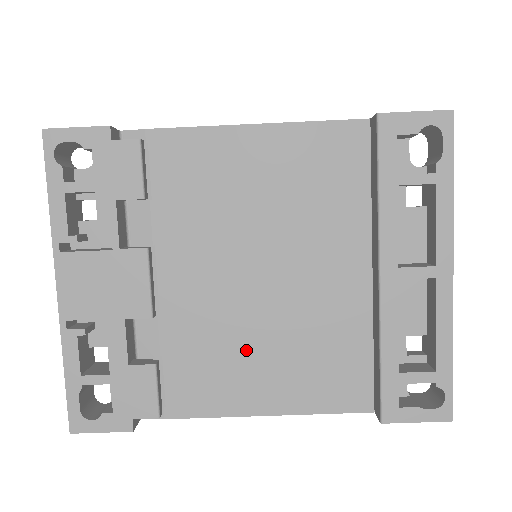
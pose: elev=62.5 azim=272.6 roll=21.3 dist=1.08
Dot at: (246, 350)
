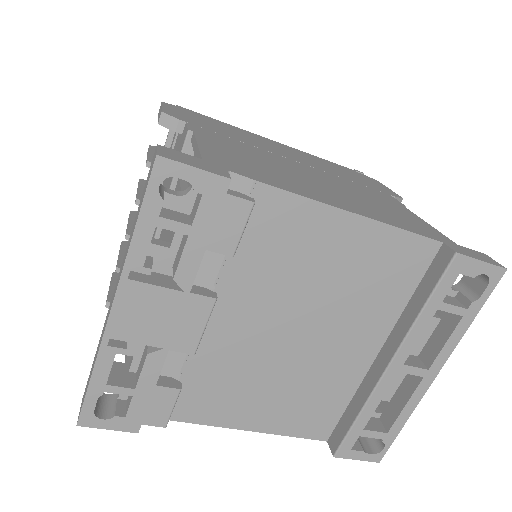
Dot at: (255, 384)
